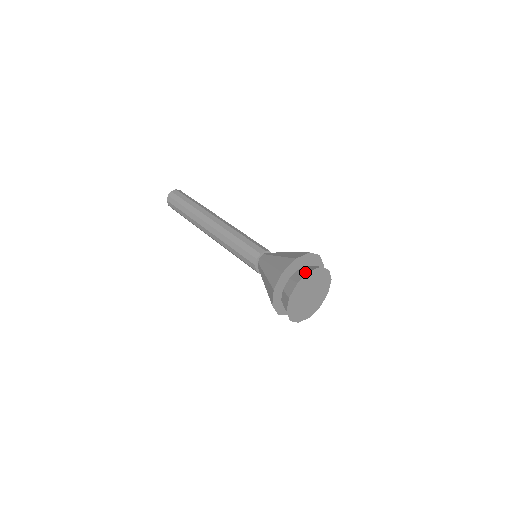
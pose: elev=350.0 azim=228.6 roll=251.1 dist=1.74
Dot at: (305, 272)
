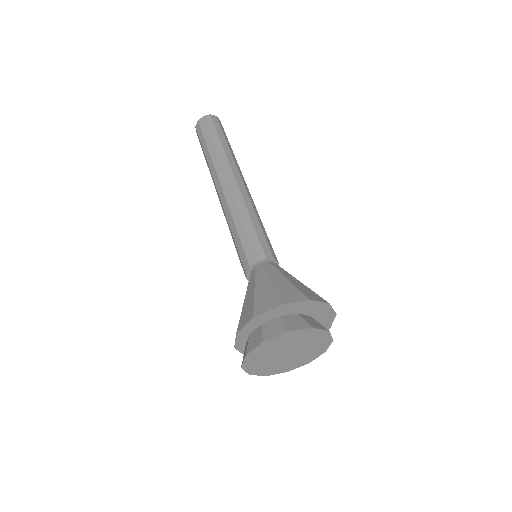
Dot at: (323, 326)
